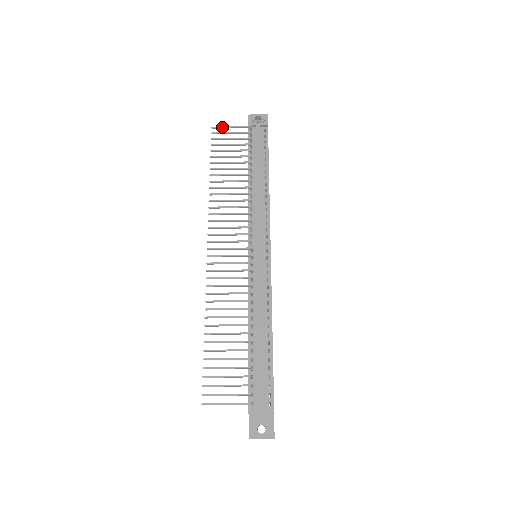
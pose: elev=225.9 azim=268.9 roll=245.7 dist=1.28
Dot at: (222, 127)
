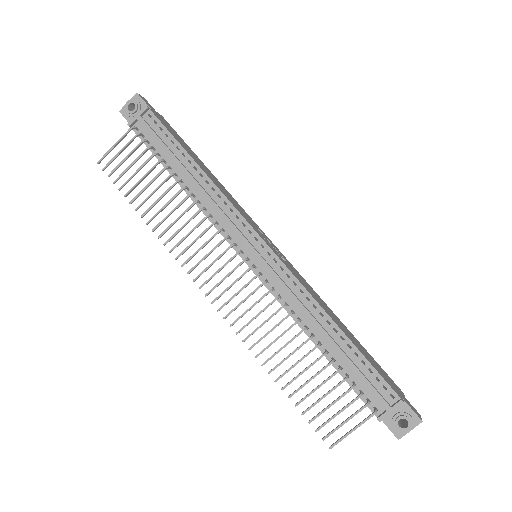
Dot at: (106, 154)
